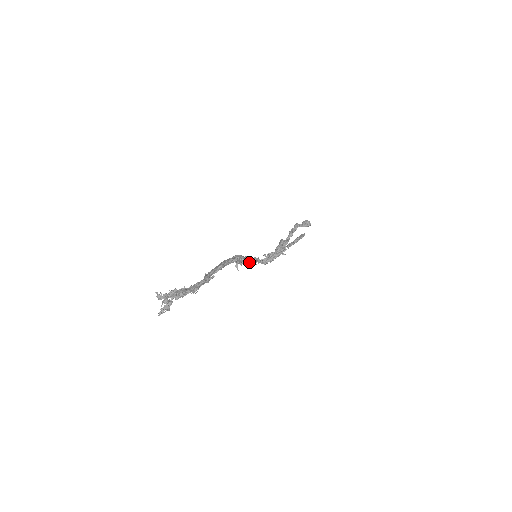
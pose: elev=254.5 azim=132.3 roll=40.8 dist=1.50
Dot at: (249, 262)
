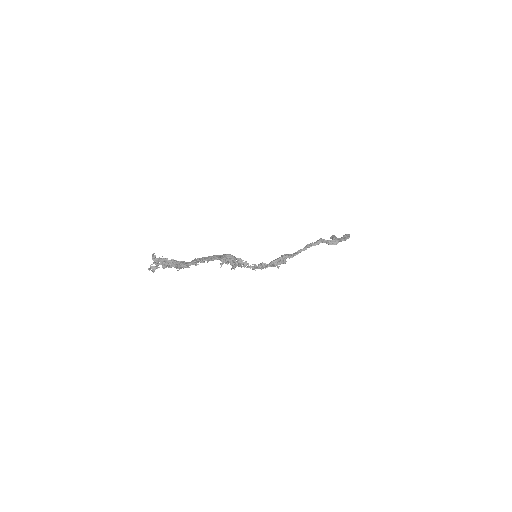
Dot at: (234, 266)
